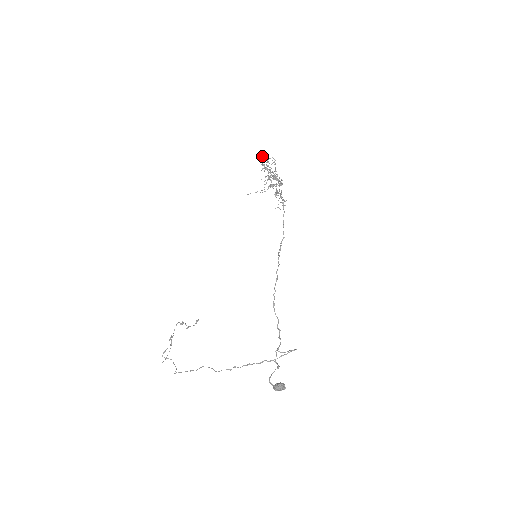
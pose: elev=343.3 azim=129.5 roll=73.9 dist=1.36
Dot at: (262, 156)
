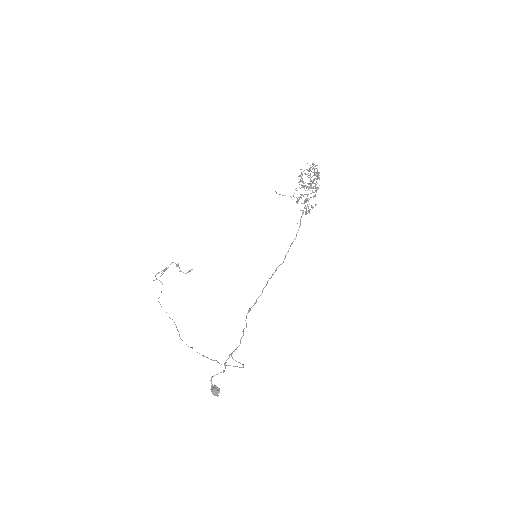
Dot at: occluded
